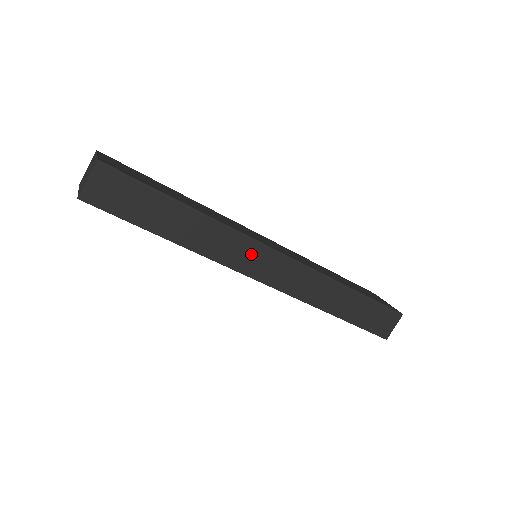
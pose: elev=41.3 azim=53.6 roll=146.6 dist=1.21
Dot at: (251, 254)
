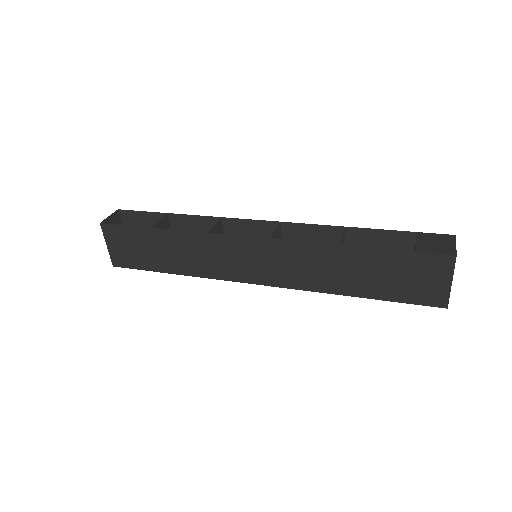
Dot at: occluded
